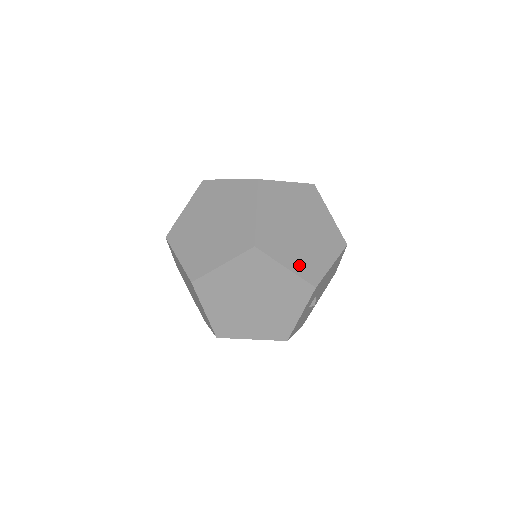
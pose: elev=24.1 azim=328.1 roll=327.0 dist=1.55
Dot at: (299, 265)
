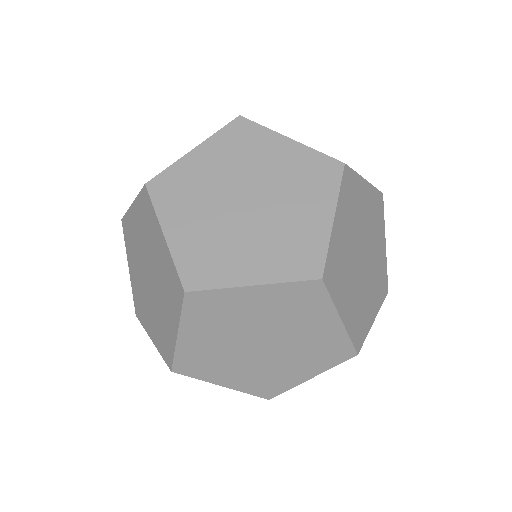
Dot at: (352, 317)
